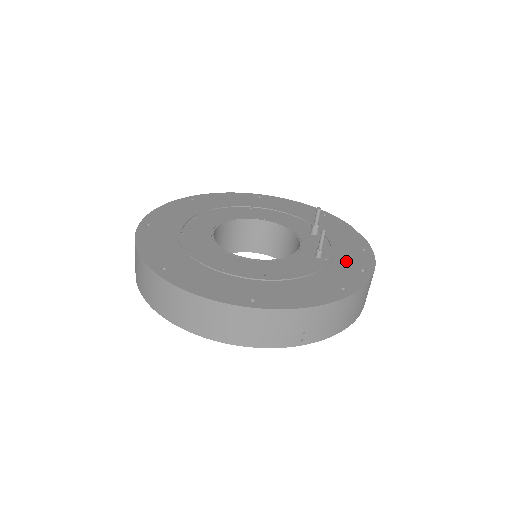
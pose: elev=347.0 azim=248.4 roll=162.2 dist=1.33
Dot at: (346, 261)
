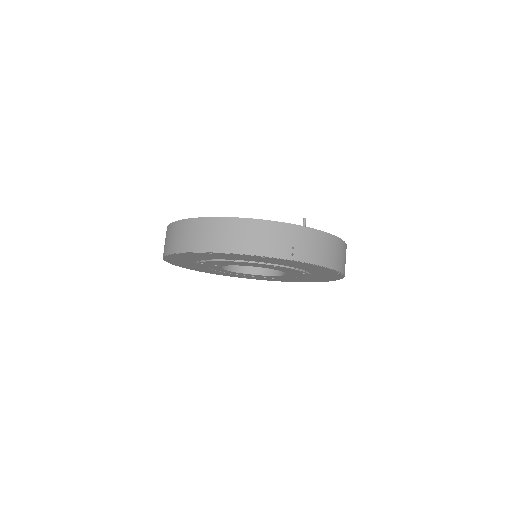
Dot at: occluded
